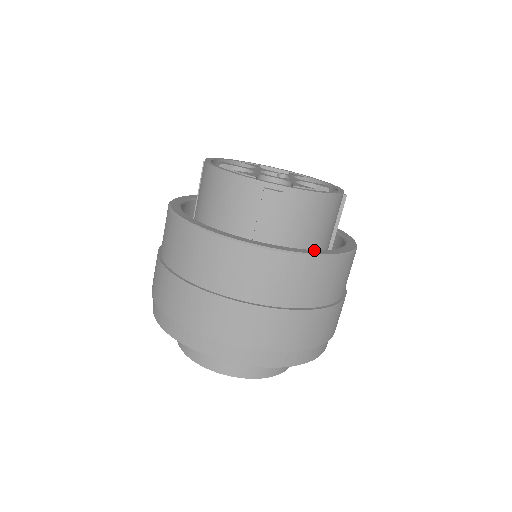
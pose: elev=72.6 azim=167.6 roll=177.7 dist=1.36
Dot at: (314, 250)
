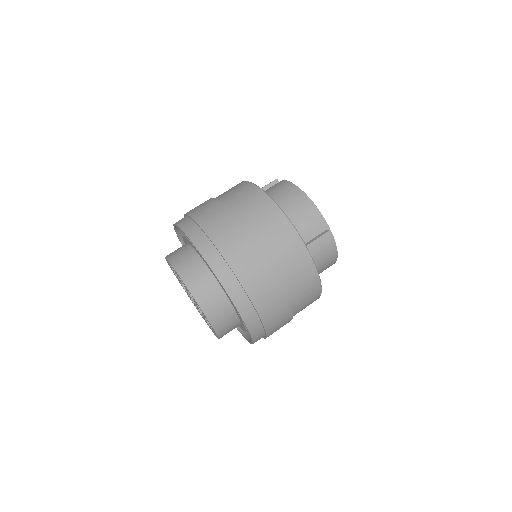
Dot at: occluded
